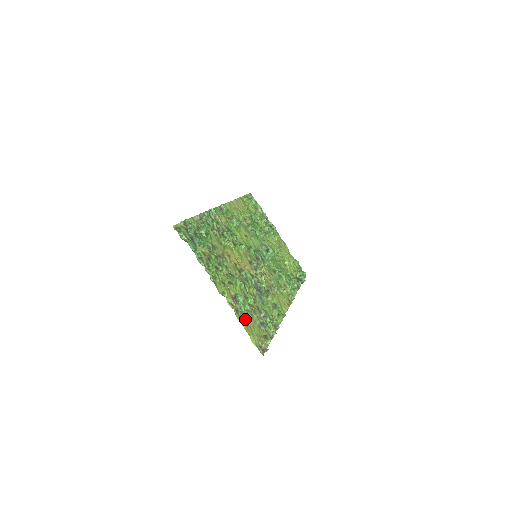
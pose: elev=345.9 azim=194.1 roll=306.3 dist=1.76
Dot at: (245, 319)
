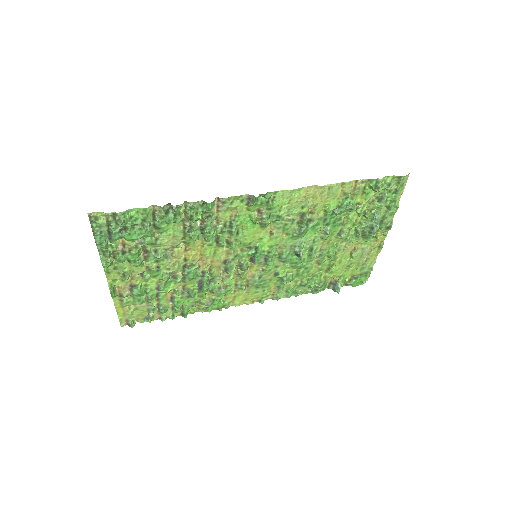
Dot at: (128, 302)
